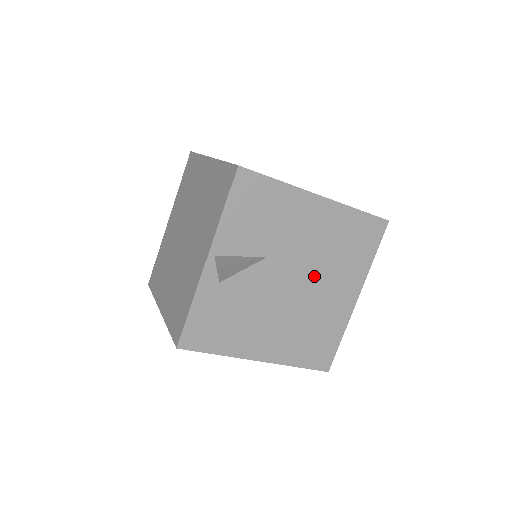
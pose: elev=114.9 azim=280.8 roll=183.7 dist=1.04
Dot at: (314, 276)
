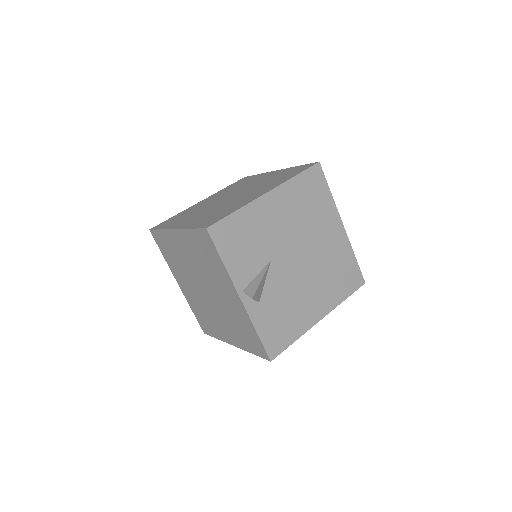
Dot at: (307, 241)
